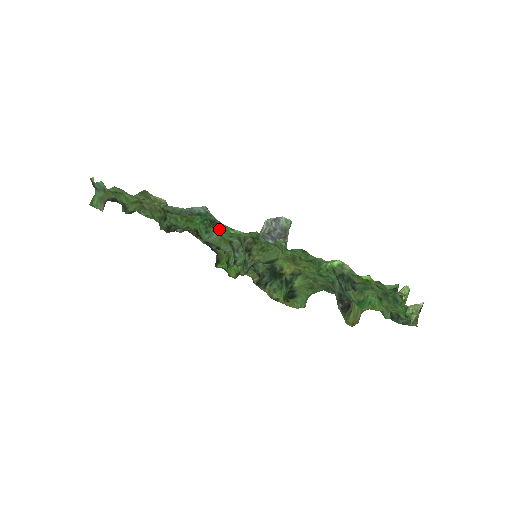
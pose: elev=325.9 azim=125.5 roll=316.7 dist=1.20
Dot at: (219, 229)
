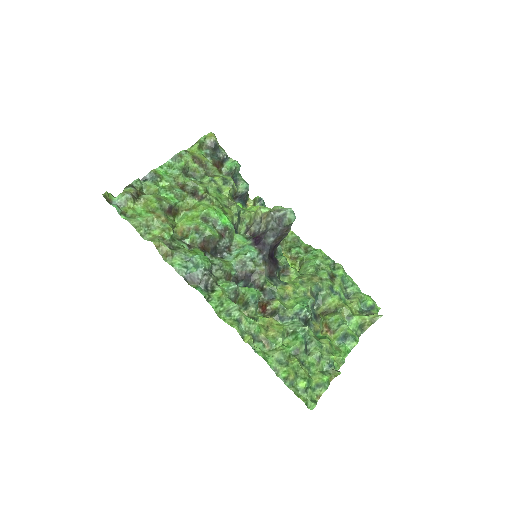
Dot at: (216, 281)
